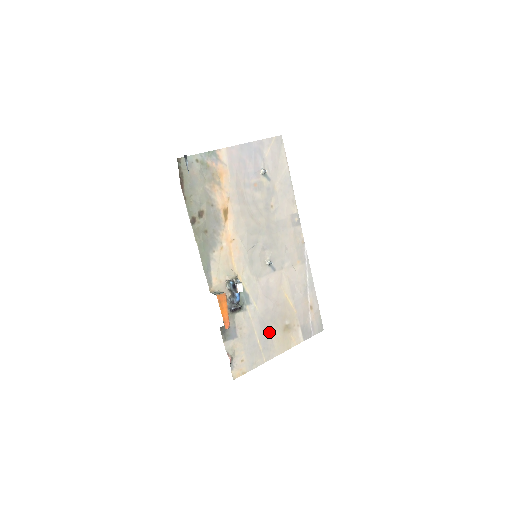
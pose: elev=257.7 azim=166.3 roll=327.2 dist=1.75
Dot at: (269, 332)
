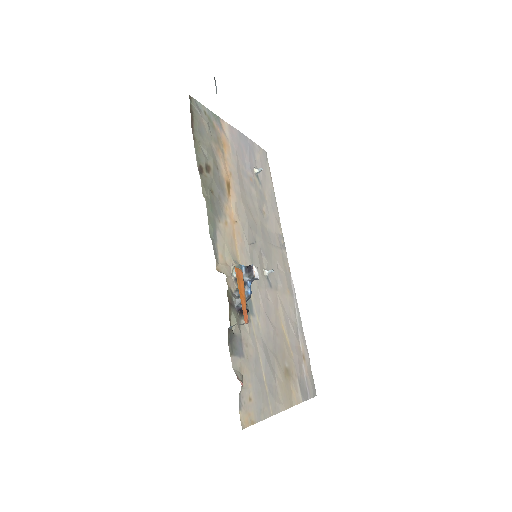
Dot at: (272, 369)
